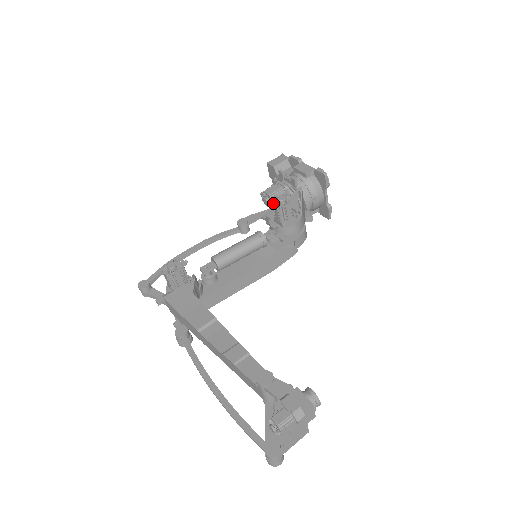
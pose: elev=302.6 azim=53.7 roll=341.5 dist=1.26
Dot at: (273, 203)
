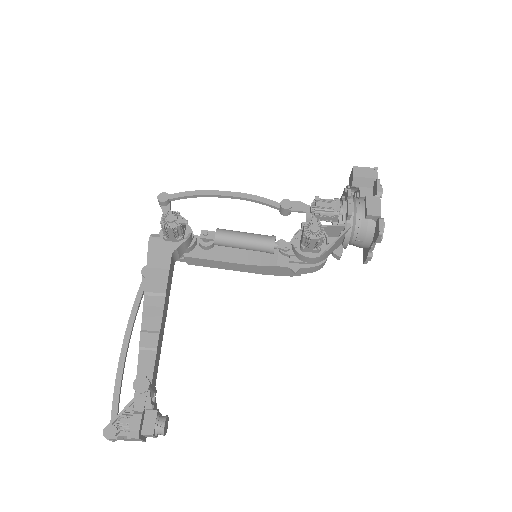
Dot at: (305, 225)
